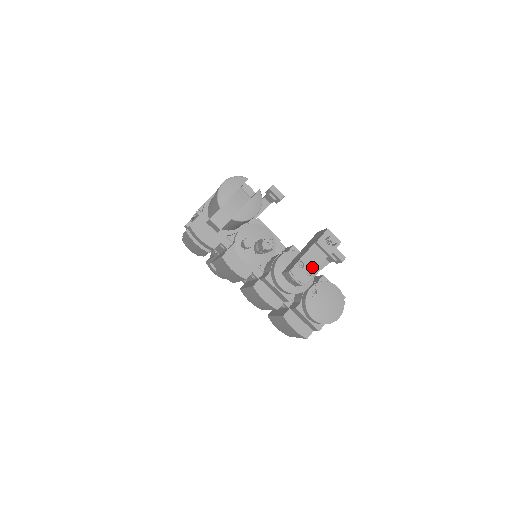
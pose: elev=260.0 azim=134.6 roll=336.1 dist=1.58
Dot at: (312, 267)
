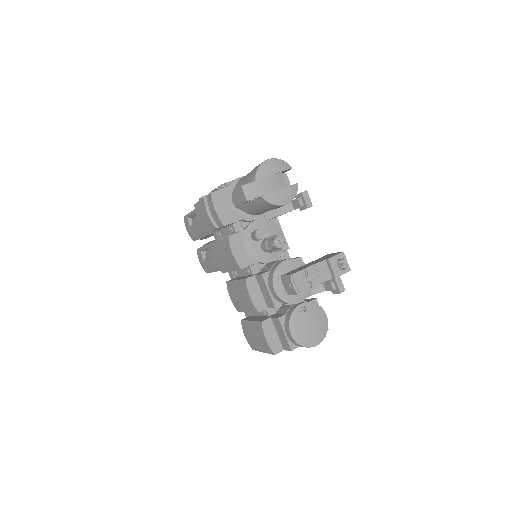
Dot at: (314, 281)
